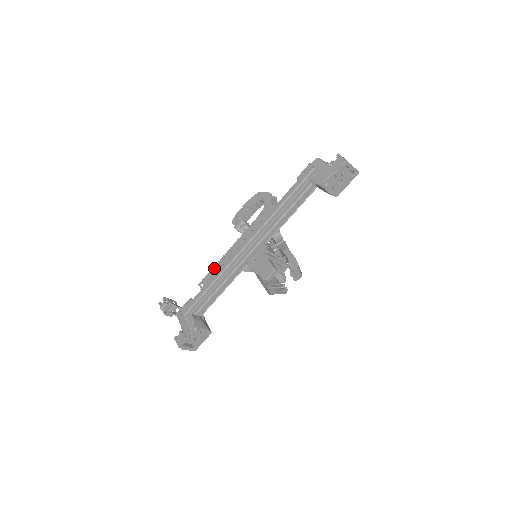
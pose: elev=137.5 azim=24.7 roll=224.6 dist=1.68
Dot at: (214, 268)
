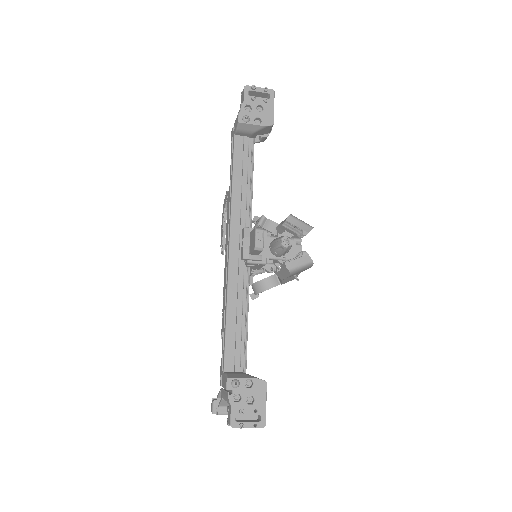
Dot at: (223, 304)
